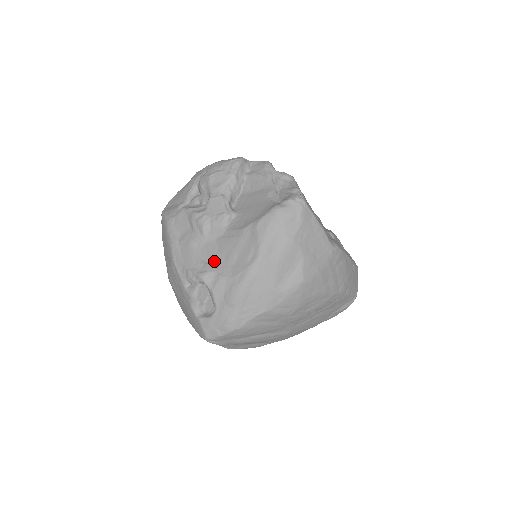
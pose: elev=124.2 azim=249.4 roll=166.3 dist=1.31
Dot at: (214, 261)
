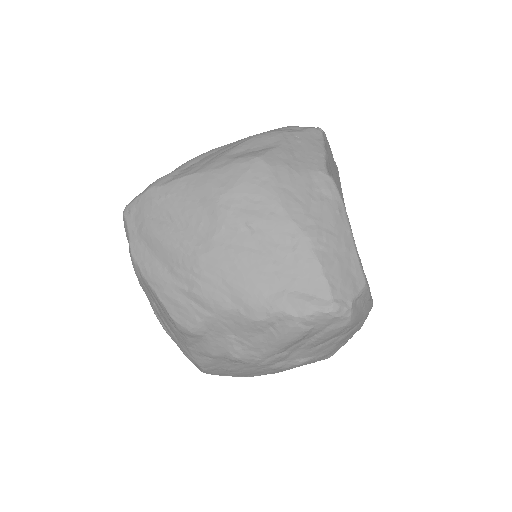
Dot at: occluded
